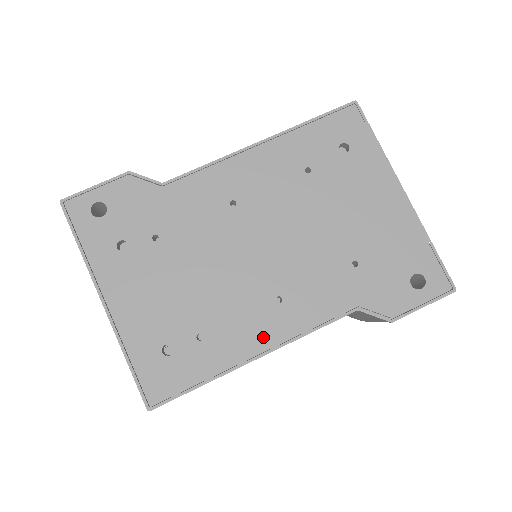
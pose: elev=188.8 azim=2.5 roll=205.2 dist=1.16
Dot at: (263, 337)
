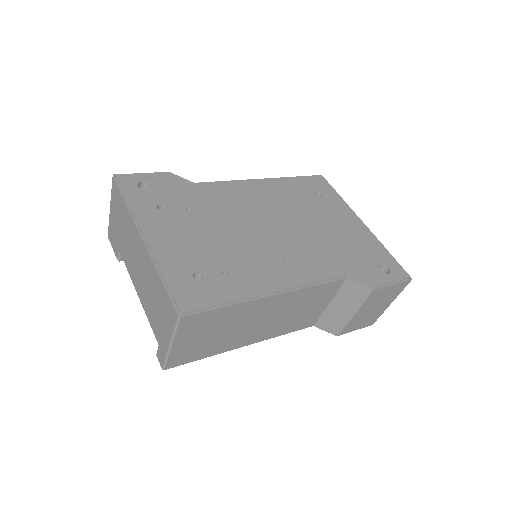
Dot at: (277, 282)
